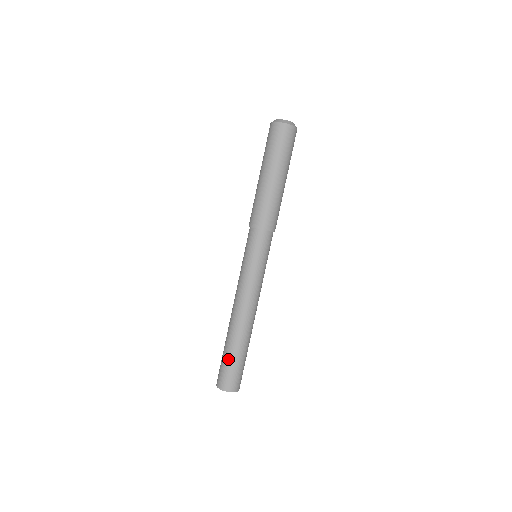
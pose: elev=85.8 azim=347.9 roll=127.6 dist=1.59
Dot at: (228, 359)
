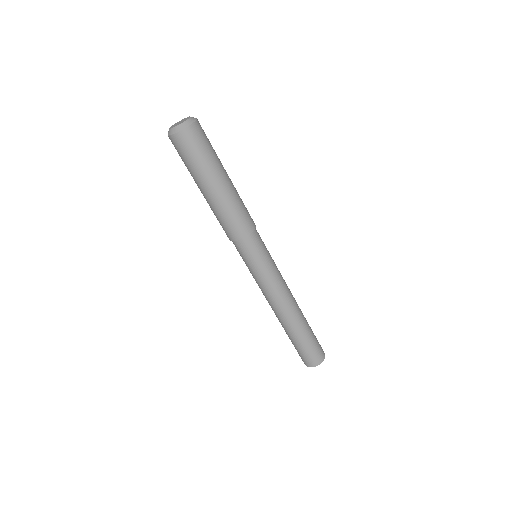
Dot at: (296, 346)
